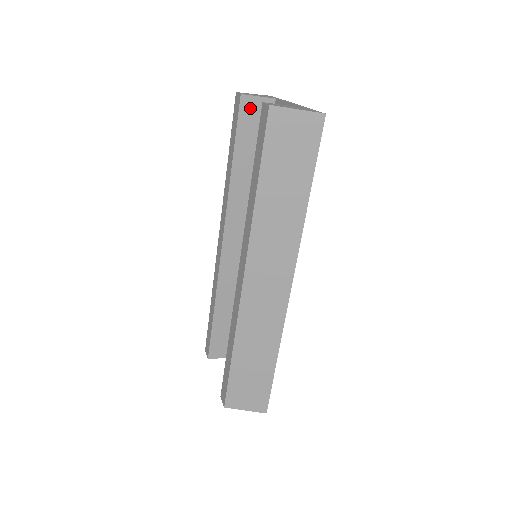
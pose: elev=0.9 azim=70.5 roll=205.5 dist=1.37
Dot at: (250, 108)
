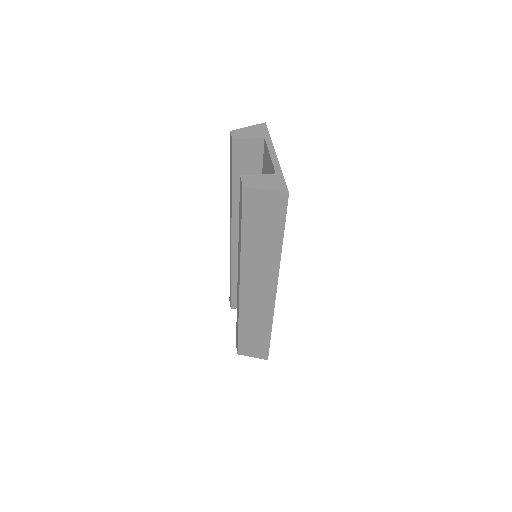
Dot at: (242, 148)
